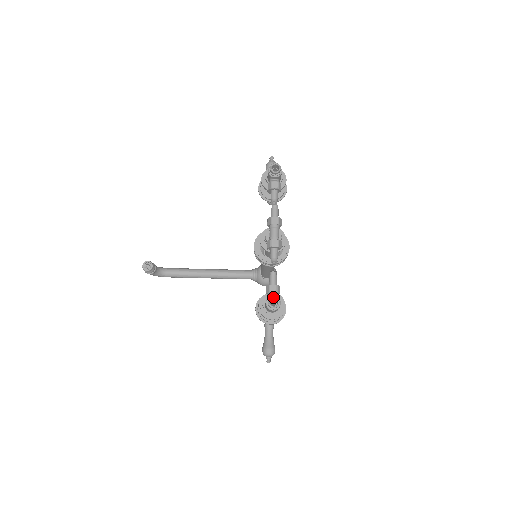
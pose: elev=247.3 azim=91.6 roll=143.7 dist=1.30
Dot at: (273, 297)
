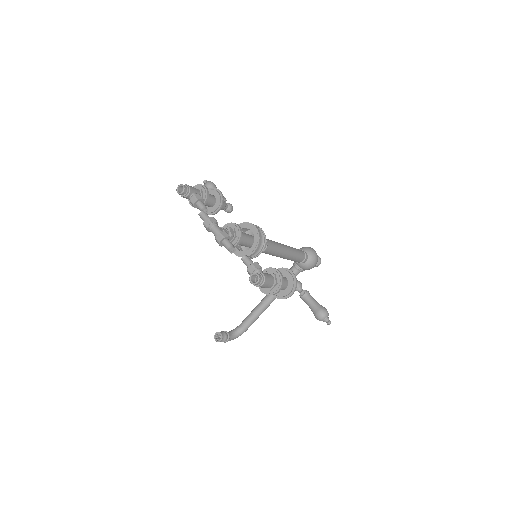
Dot at: (251, 276)
